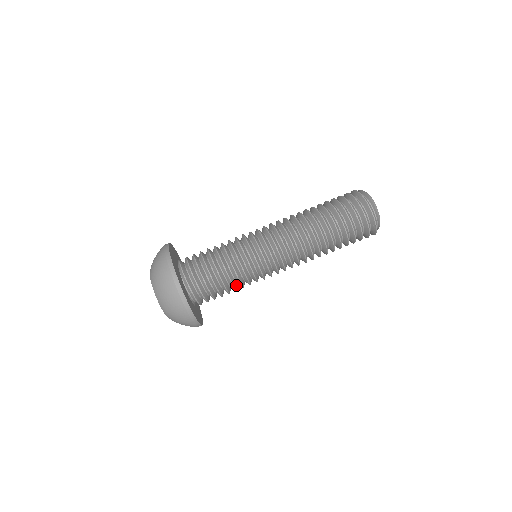
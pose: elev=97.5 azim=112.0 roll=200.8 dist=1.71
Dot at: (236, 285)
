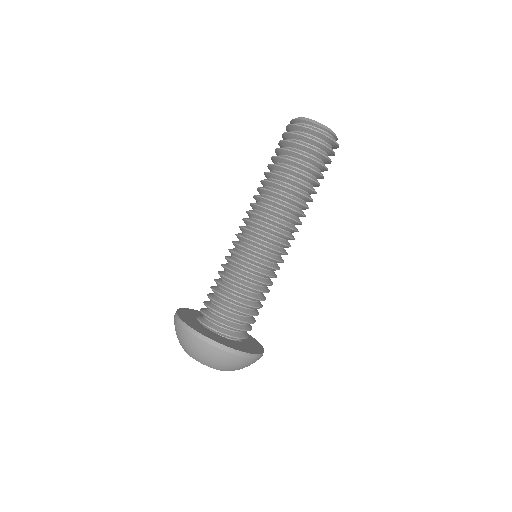
Dot at: (263, 295)
